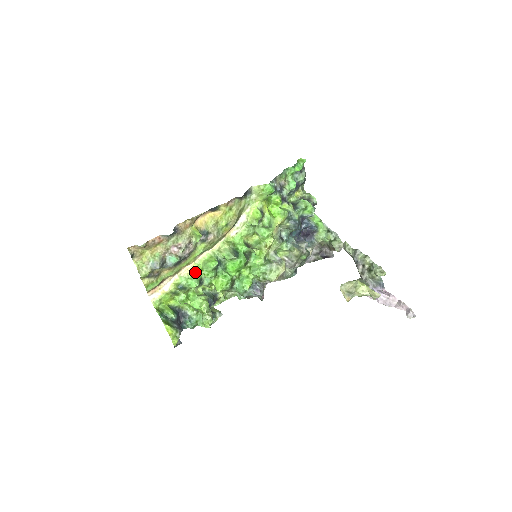
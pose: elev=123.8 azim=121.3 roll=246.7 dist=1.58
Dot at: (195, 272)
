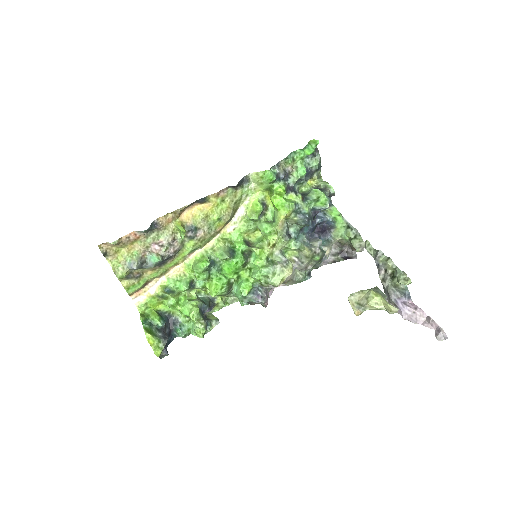
Dot at: (185, 273)
